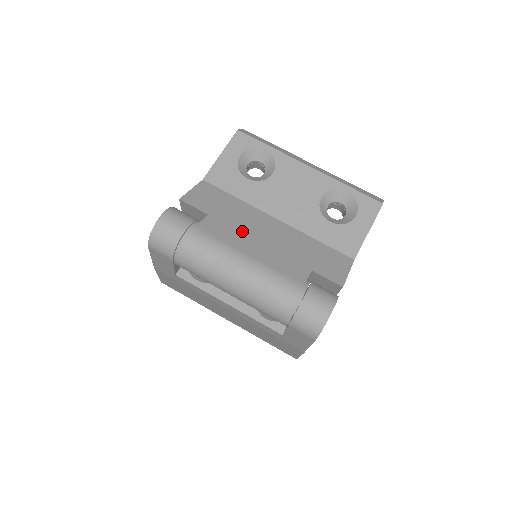
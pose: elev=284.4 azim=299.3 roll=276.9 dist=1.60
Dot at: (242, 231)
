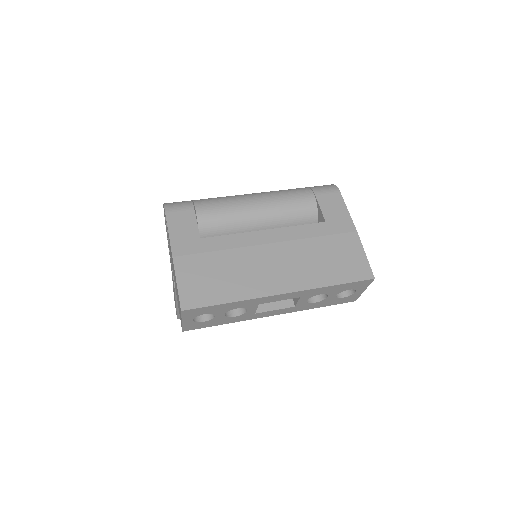
Dot at: occluded
